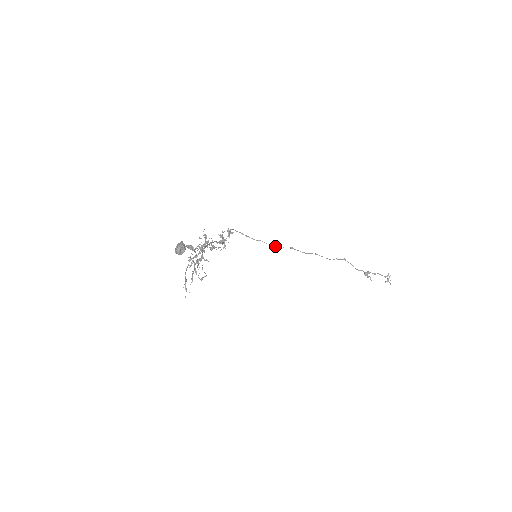
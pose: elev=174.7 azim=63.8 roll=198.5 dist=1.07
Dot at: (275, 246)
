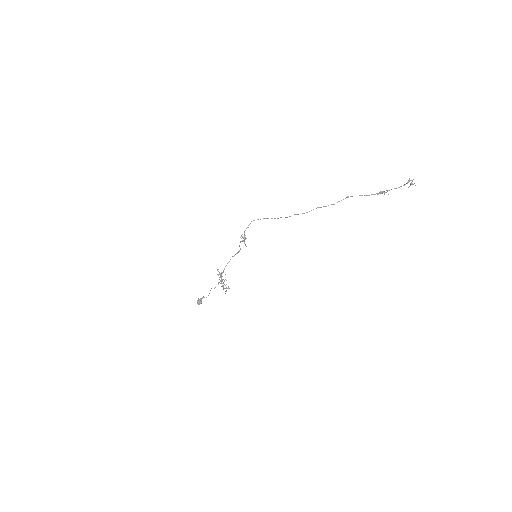
Dot at: occluded
